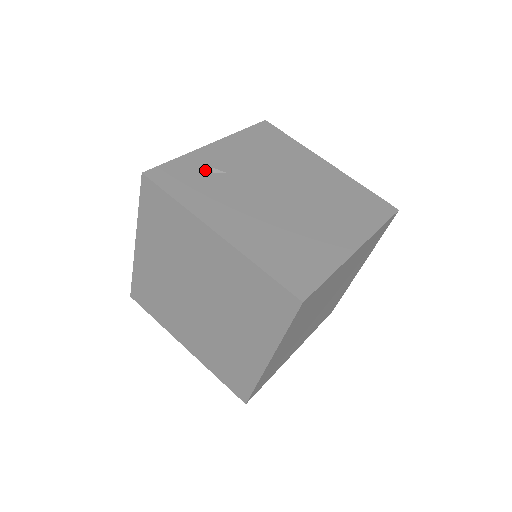
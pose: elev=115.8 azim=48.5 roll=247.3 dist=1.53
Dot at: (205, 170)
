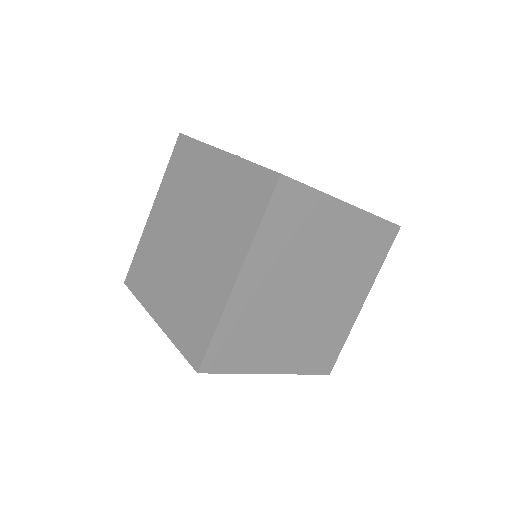
Dot at: occluded
